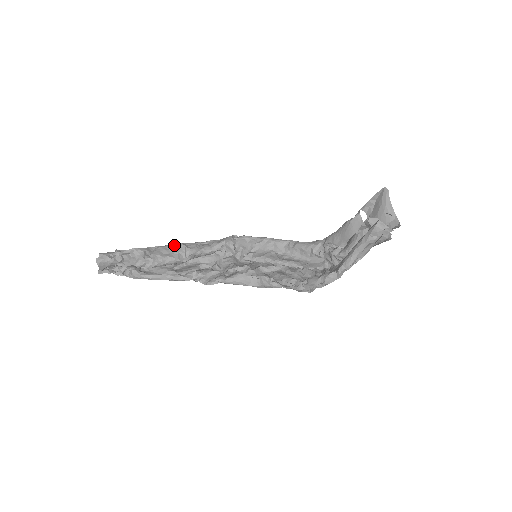
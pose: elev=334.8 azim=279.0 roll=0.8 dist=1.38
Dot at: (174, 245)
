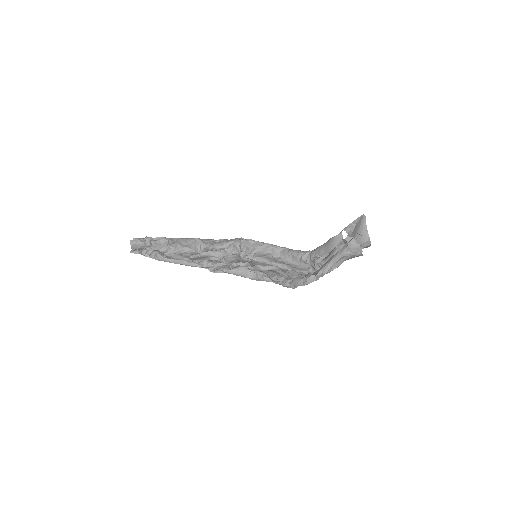
Dot at: (192, 239)
